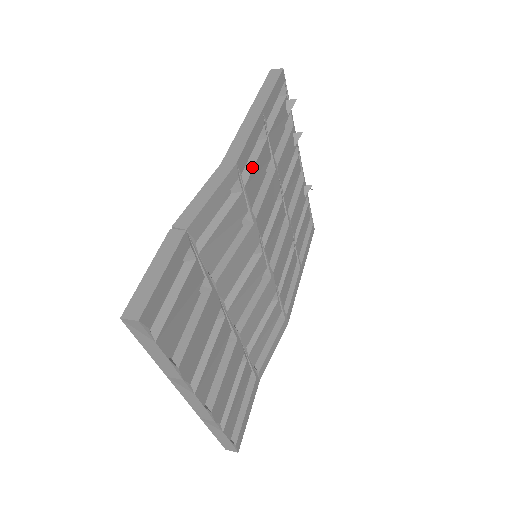
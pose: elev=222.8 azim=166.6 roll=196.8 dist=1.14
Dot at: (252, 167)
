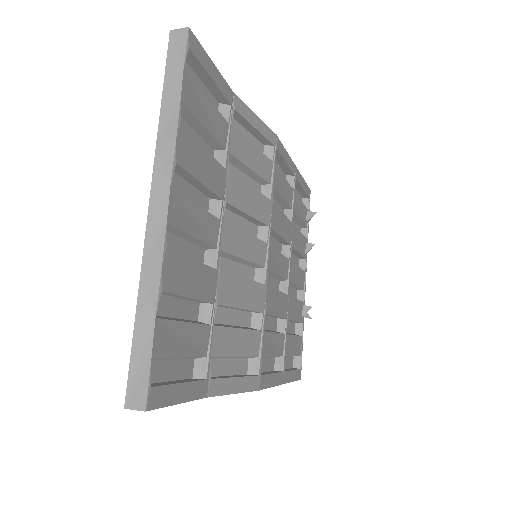
Dot at: (281, 174)
